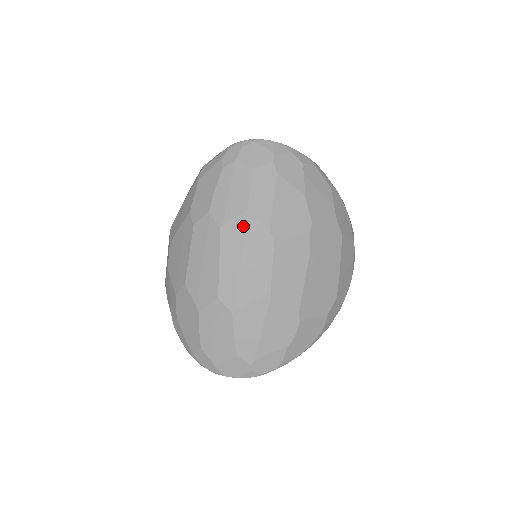
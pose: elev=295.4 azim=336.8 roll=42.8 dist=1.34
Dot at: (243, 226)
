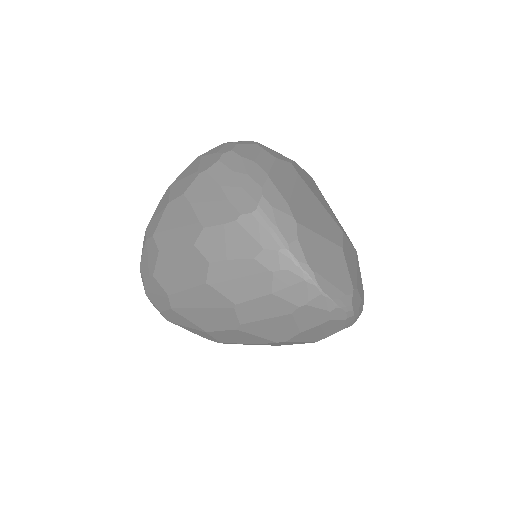
Dot at: (223, 304)
